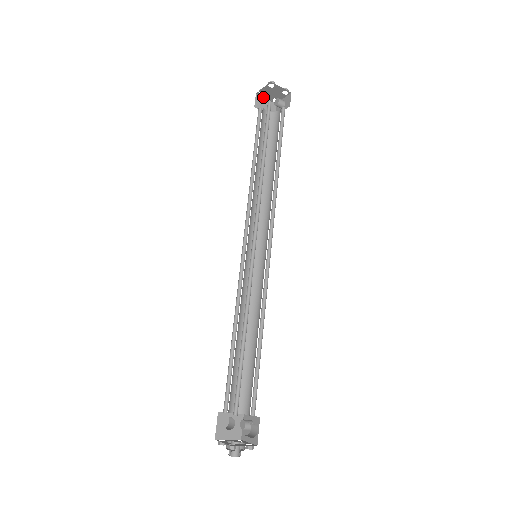
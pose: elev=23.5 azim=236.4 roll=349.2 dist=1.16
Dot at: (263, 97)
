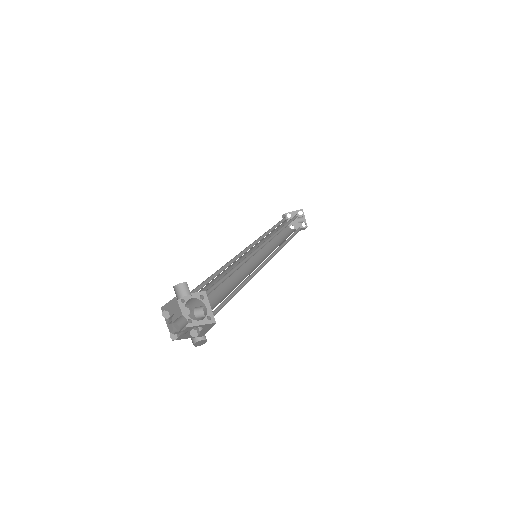
Dot at: occluded
